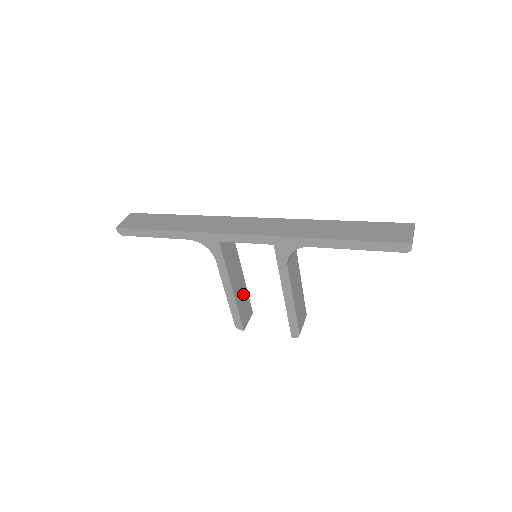
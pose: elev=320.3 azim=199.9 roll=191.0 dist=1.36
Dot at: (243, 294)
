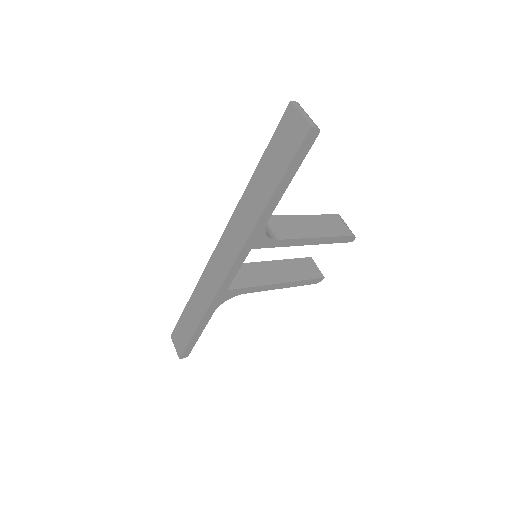
Dot at: (289, 267)
